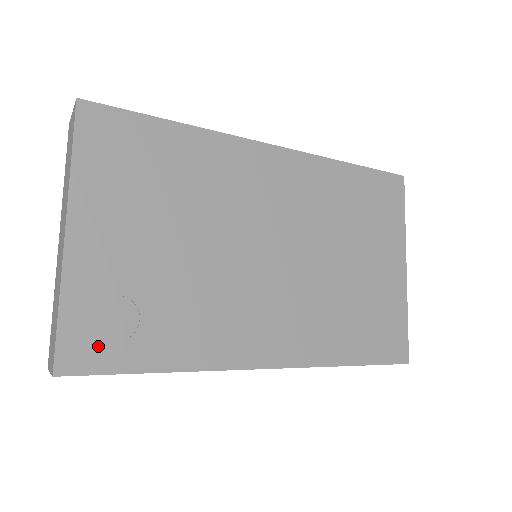
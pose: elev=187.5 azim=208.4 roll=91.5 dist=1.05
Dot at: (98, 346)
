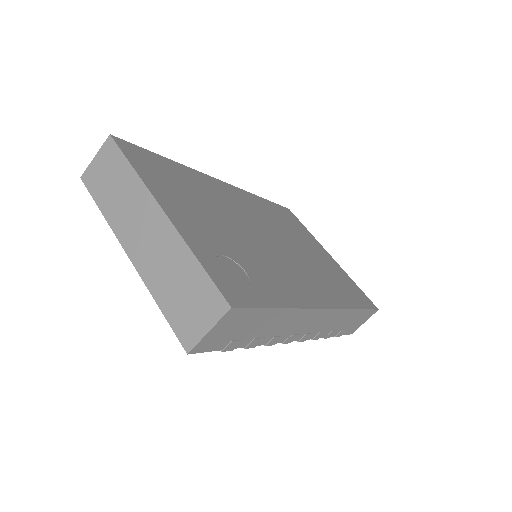
Dot at: (239, 288)
